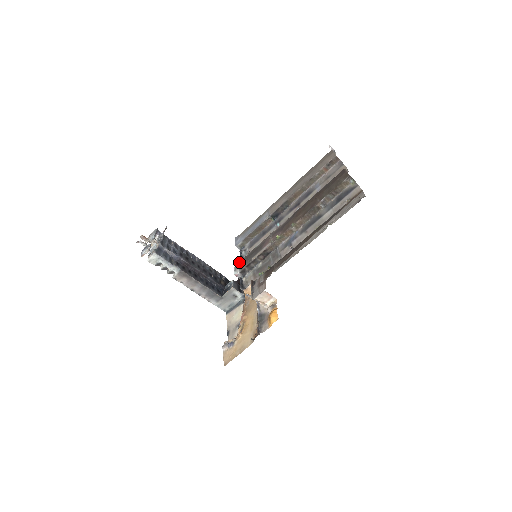
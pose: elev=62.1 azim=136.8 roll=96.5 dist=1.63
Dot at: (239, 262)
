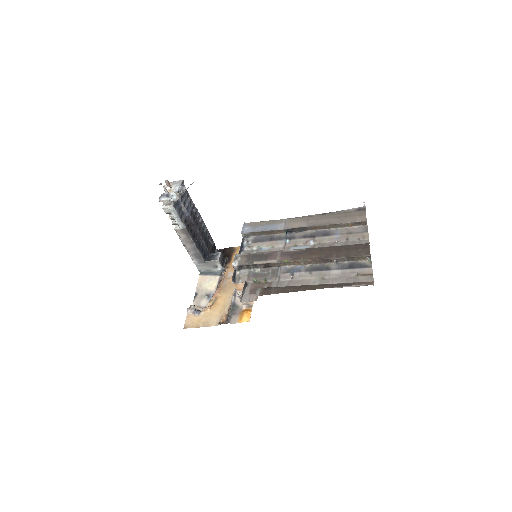
Dot at: (240, 255)
